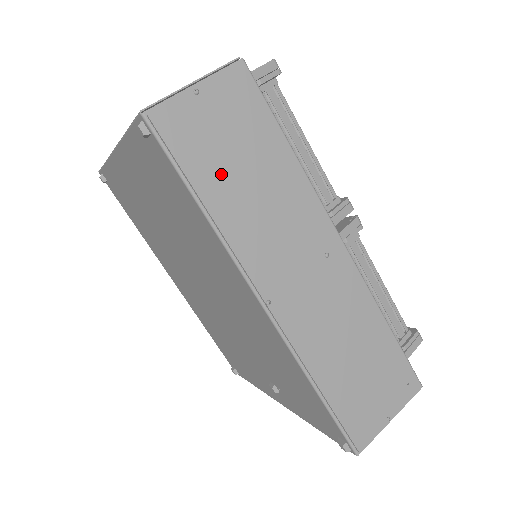
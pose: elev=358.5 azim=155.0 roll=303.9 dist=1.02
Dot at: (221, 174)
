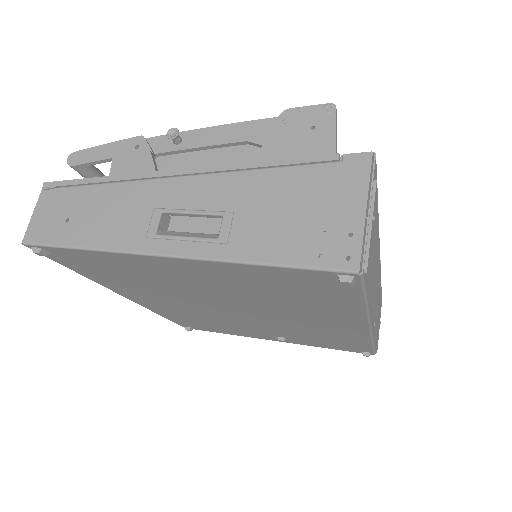
Dot at: (373, 269)
